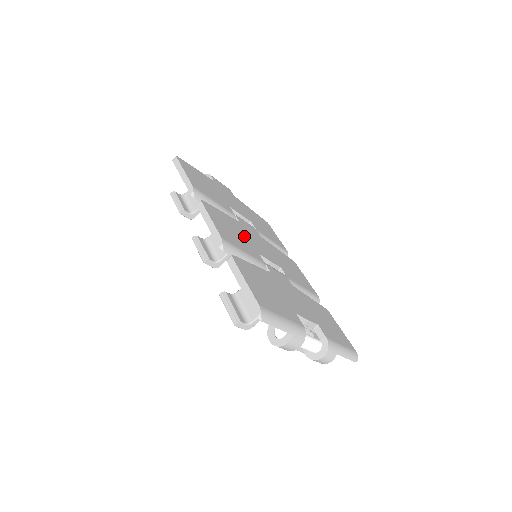
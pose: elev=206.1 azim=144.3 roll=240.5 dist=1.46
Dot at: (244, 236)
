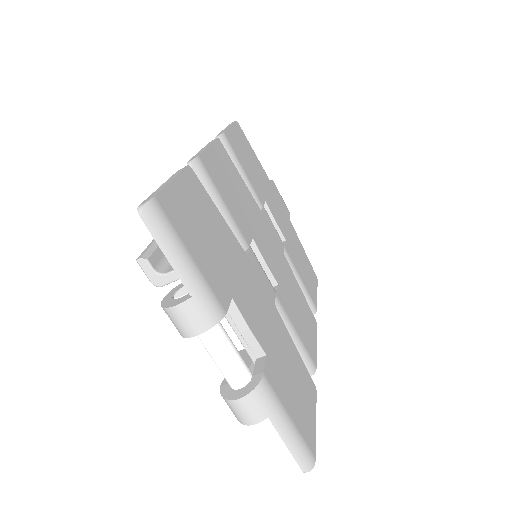
Dot at: (249, 213)
